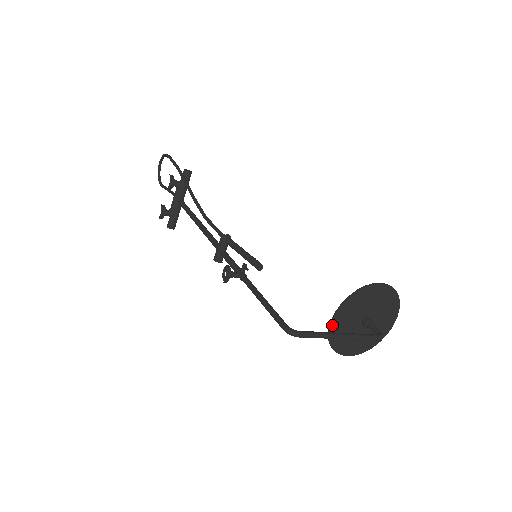
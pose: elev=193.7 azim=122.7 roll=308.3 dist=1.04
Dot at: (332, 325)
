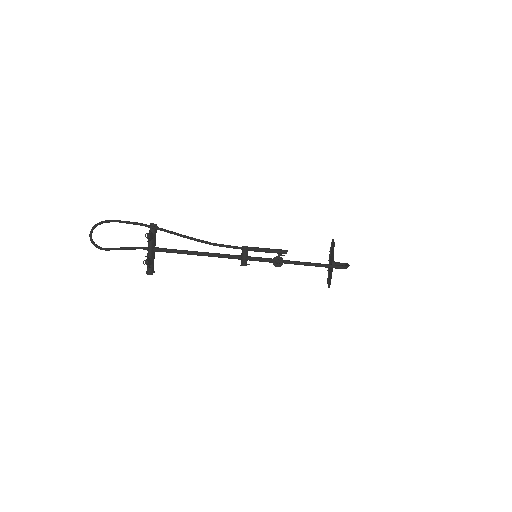
Dot at: (329, 268)
